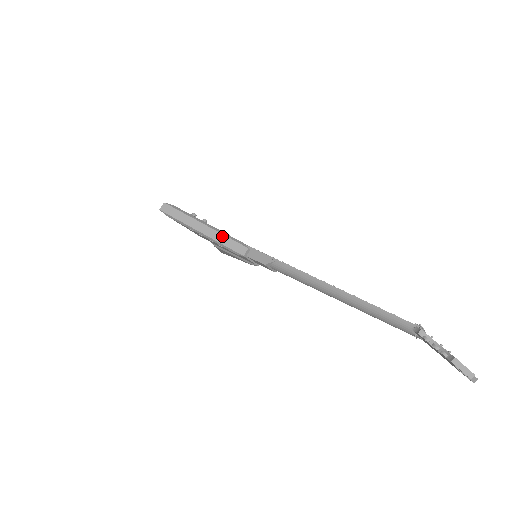
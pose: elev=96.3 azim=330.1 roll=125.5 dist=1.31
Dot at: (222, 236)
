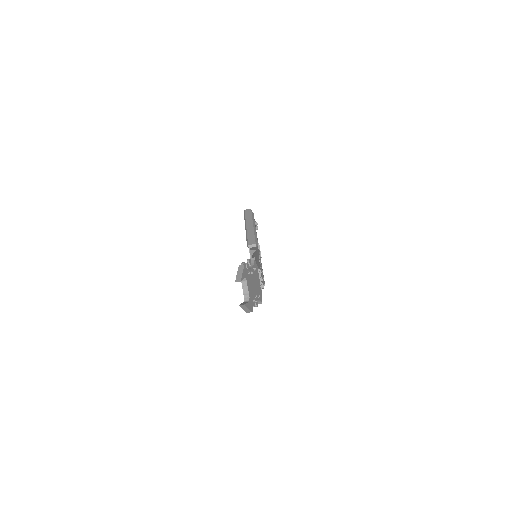
Dot at: (253, 233)
